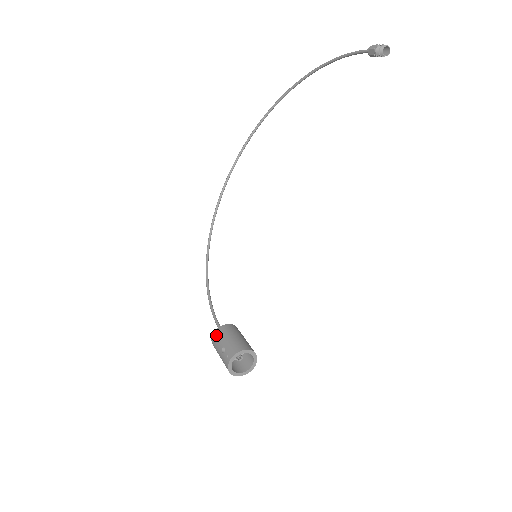
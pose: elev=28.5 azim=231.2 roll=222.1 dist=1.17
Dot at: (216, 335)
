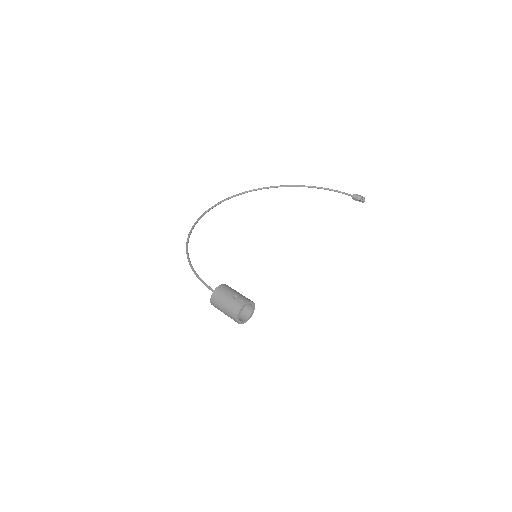
Dot at: (224, 287)
